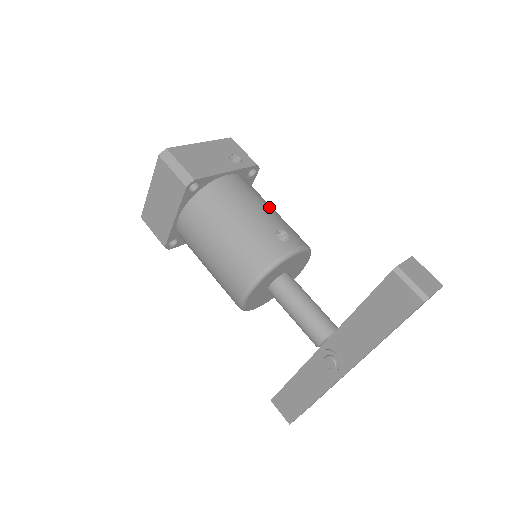
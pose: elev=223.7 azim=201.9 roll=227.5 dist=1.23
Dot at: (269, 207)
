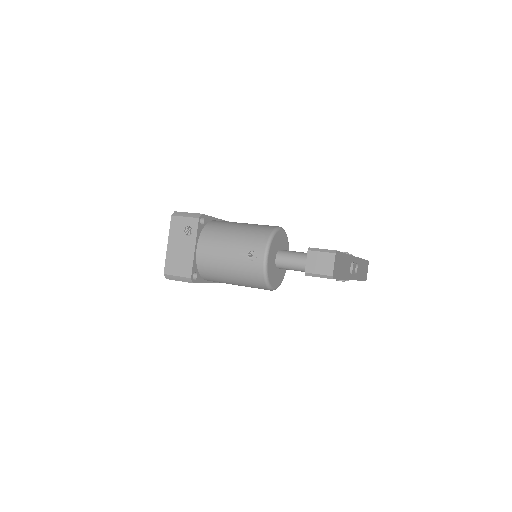
Dot at: (230, 240)
